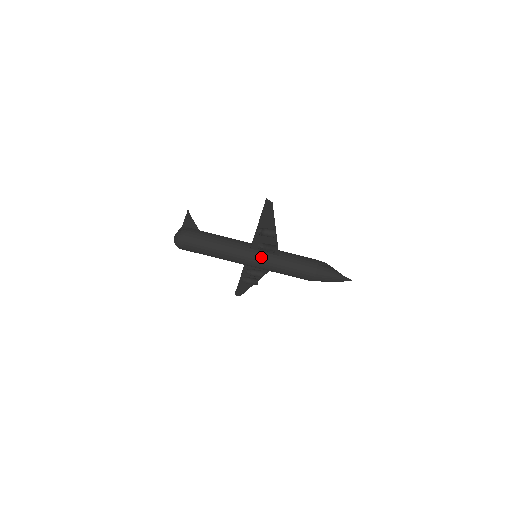
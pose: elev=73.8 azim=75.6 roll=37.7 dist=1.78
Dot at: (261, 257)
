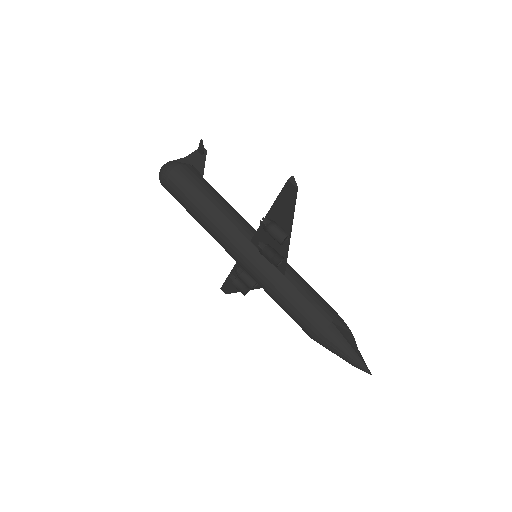
Dot at: (258, 261)
